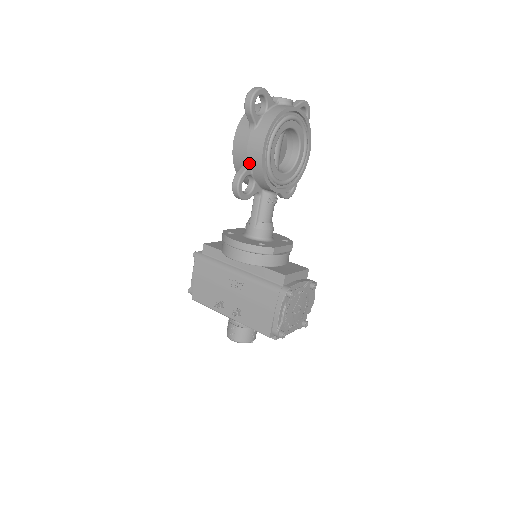
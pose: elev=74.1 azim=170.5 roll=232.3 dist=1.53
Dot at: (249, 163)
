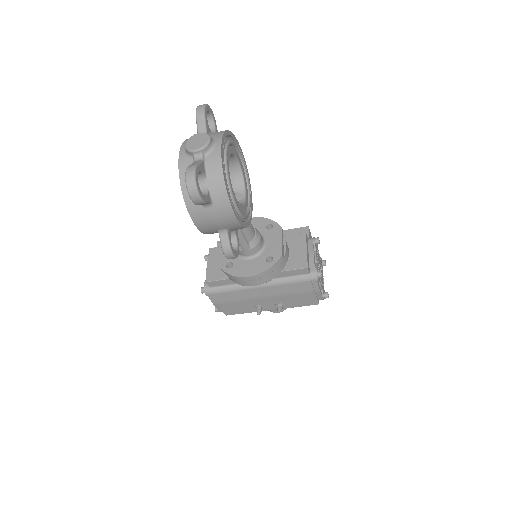
Dot at: (225, 230)
